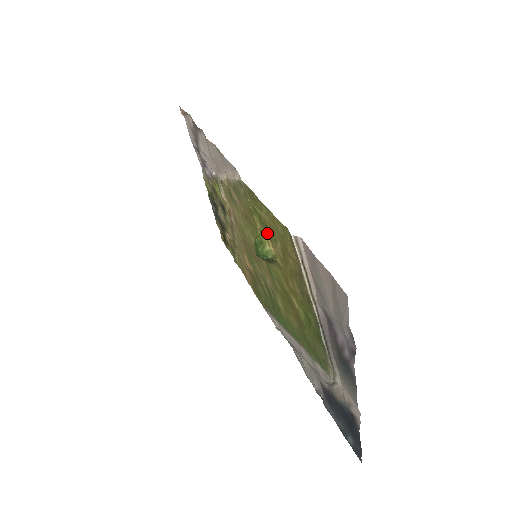
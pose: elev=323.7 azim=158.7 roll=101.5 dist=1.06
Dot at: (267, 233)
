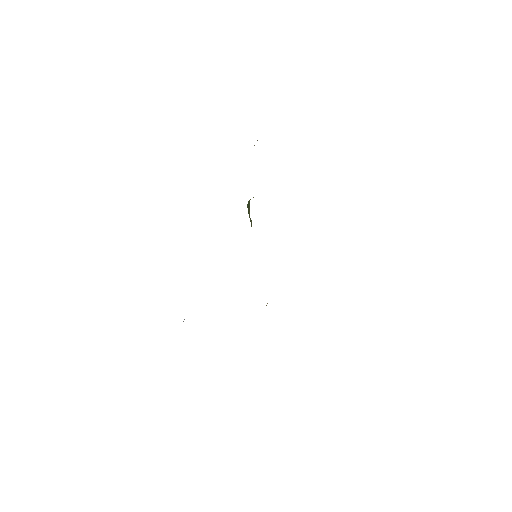
Dot at: occluded
